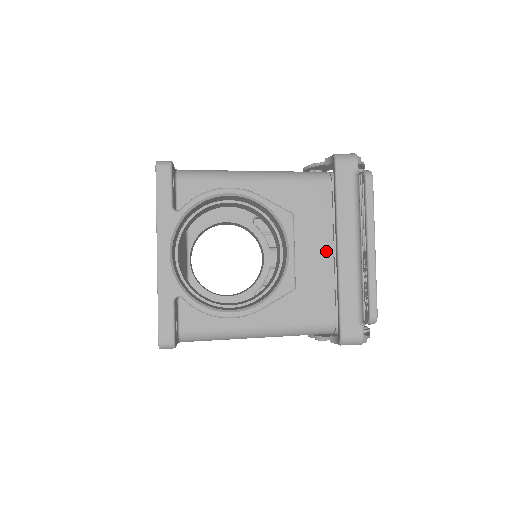
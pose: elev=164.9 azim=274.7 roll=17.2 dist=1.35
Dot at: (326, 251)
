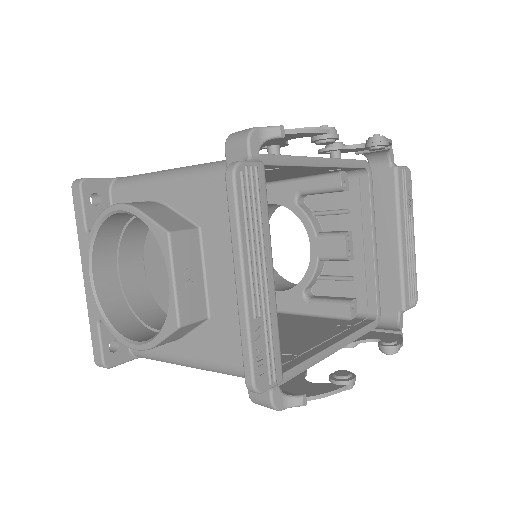
Dot at: occluded
